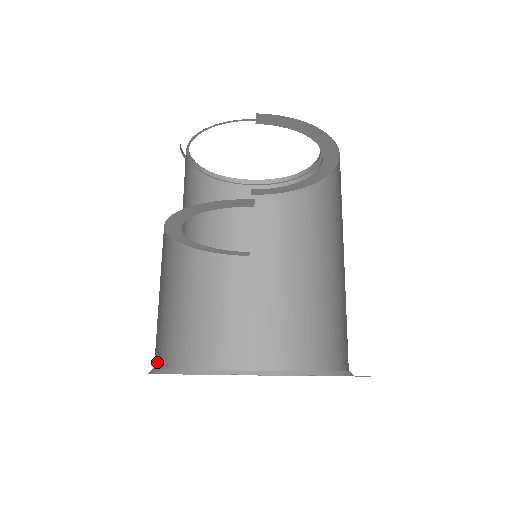
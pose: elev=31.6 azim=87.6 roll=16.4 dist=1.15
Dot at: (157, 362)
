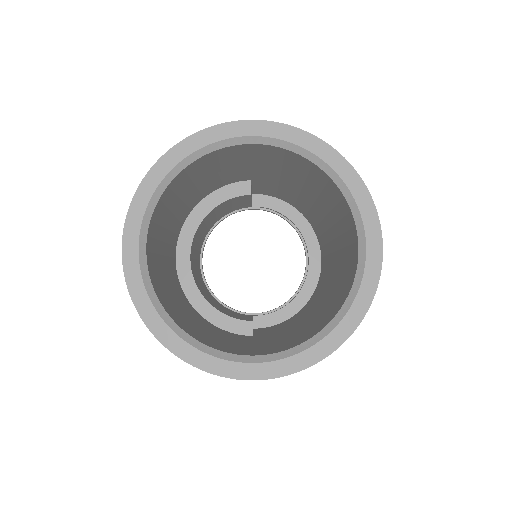
Dot at: (148, 257)
